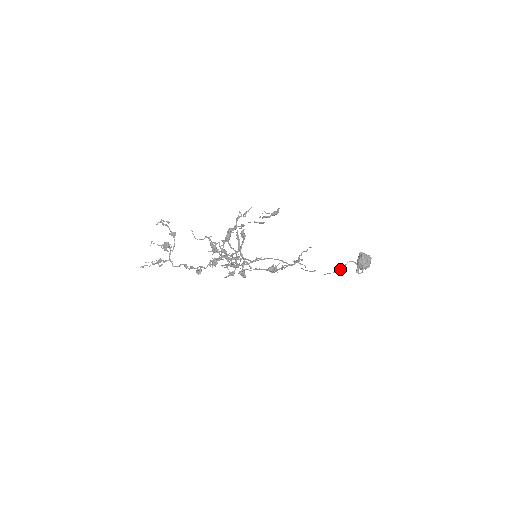
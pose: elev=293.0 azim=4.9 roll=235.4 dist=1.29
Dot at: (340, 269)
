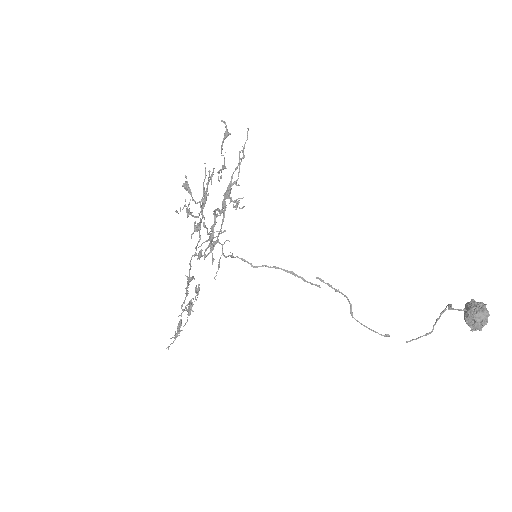
Dot at: occluded
